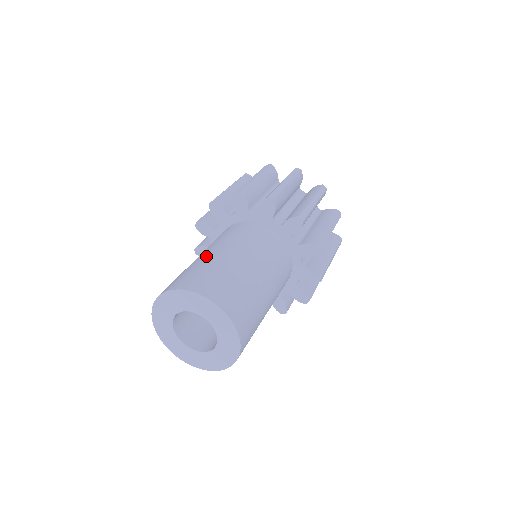
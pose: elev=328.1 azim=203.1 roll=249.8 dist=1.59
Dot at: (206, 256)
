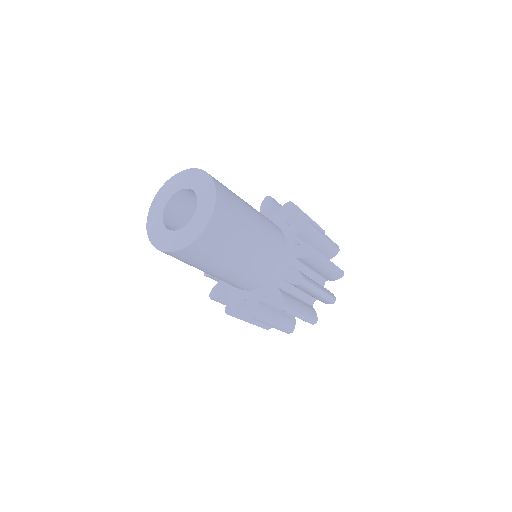
Dot at: occluded
